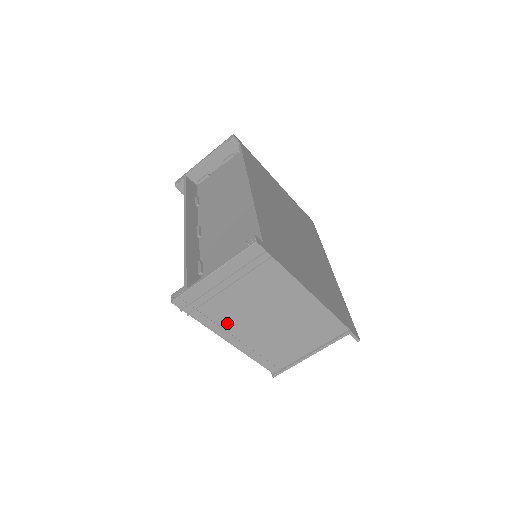
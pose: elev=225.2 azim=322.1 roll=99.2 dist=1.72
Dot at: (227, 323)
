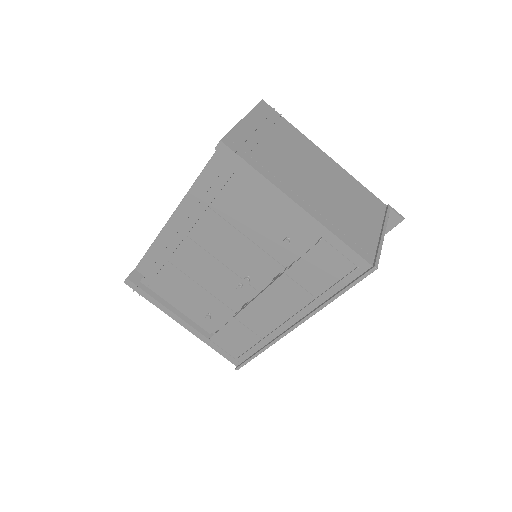
Dot at: (285, 179)
